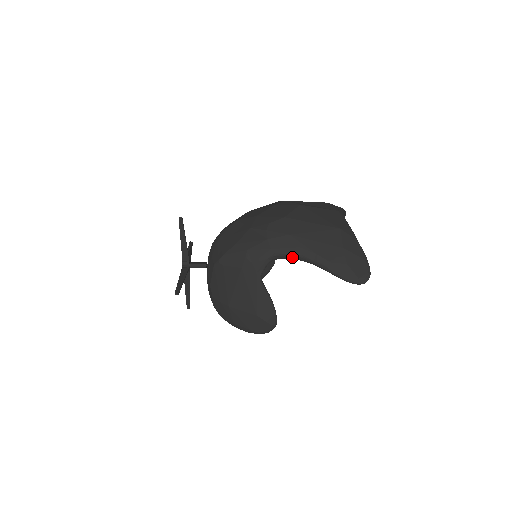
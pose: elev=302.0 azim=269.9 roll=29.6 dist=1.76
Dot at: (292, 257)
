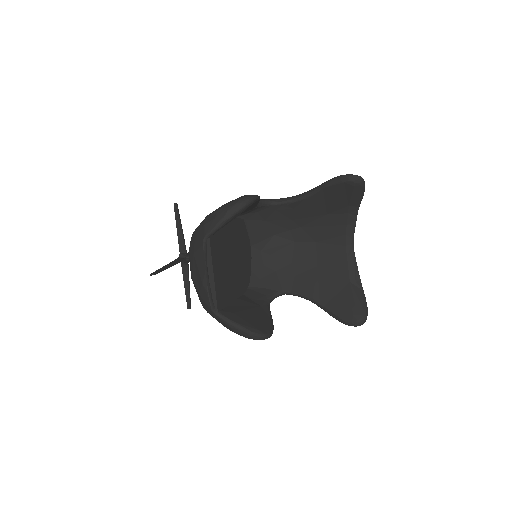
Dot at: (293, 197)
